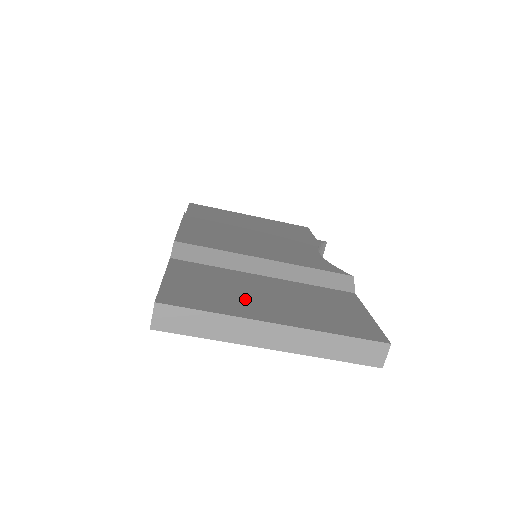
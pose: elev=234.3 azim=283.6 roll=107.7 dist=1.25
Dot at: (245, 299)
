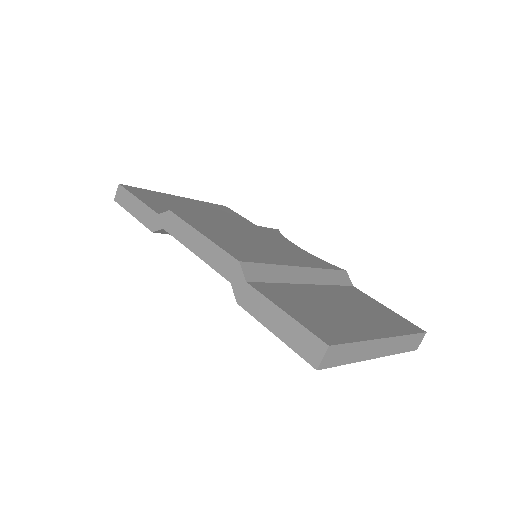
Dot at: (343, 318)
